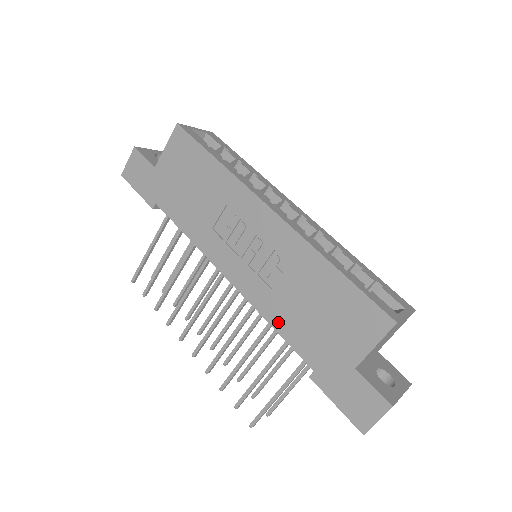
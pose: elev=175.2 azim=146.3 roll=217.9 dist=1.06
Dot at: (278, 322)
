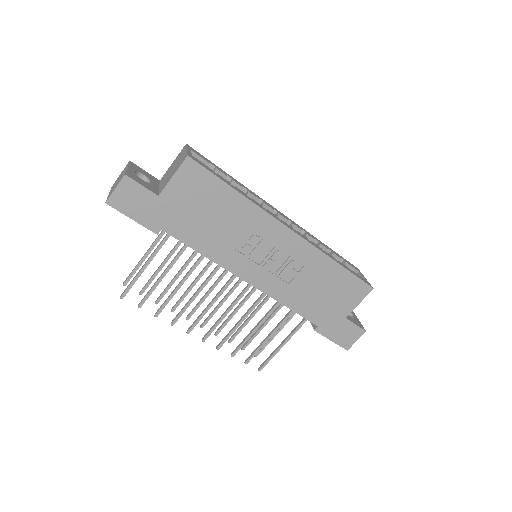
Dot at: (293, 304)
